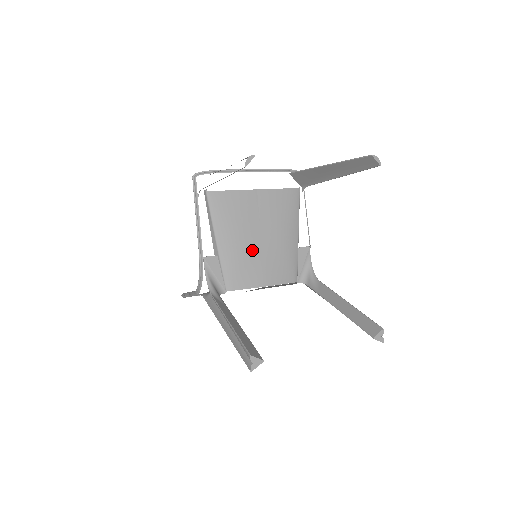
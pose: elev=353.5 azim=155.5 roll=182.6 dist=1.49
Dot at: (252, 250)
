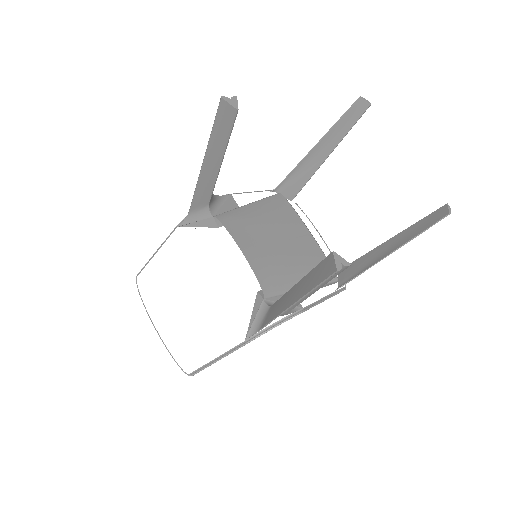
Dot at: (265, 234)
